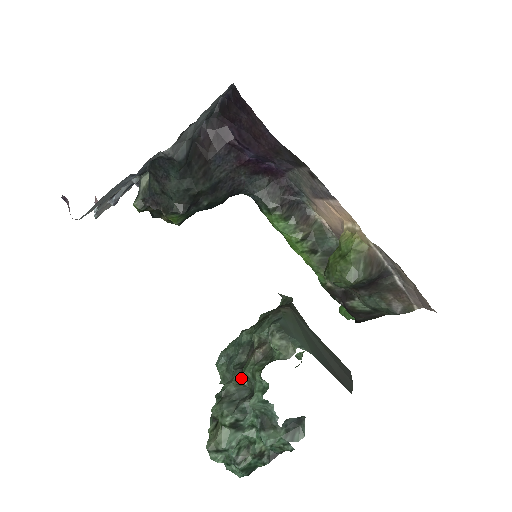
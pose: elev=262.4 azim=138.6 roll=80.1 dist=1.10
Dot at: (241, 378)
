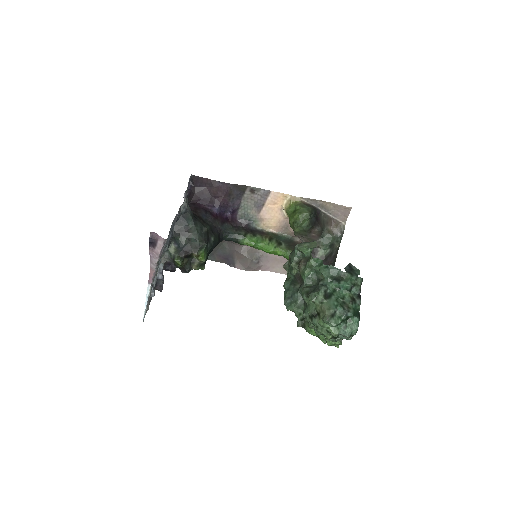
Dot at: (306, 285)
